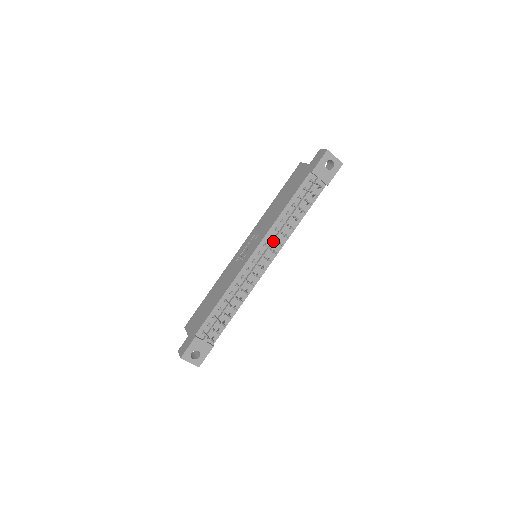
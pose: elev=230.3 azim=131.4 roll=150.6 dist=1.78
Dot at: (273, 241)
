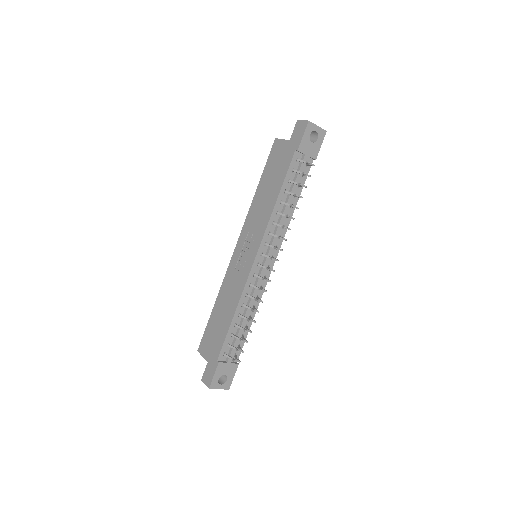
Dot at: (274, 237)
